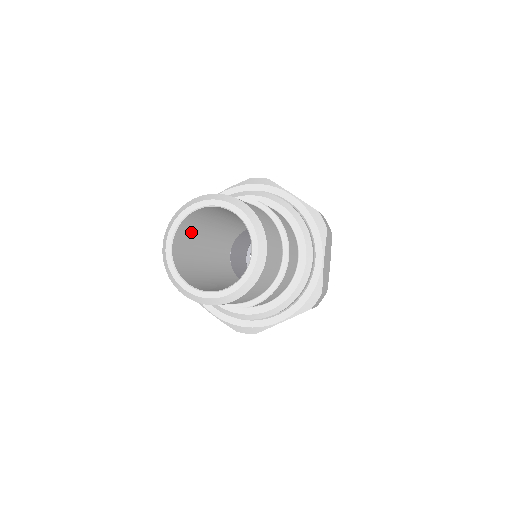
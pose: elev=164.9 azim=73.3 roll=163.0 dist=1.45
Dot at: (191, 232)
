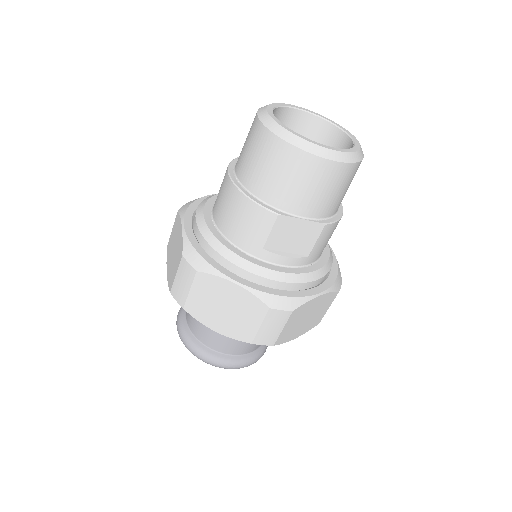
Dot at: occluded
